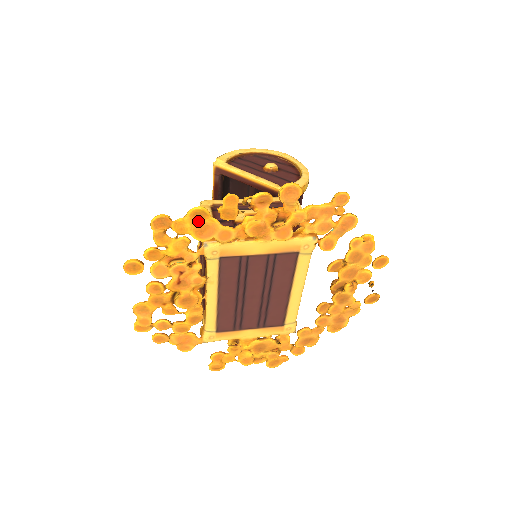
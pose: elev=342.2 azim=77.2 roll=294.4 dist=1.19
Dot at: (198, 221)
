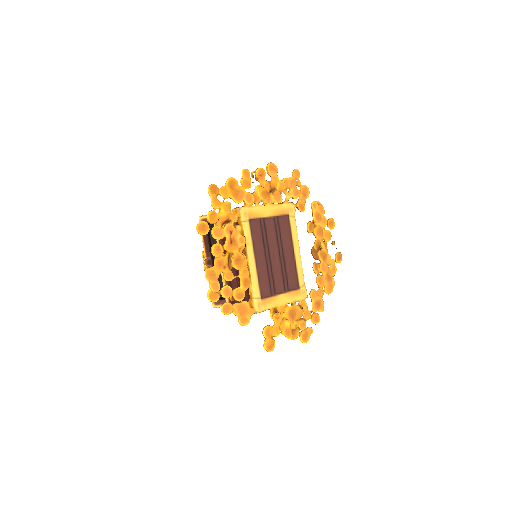
Dot at: (233, 188)
